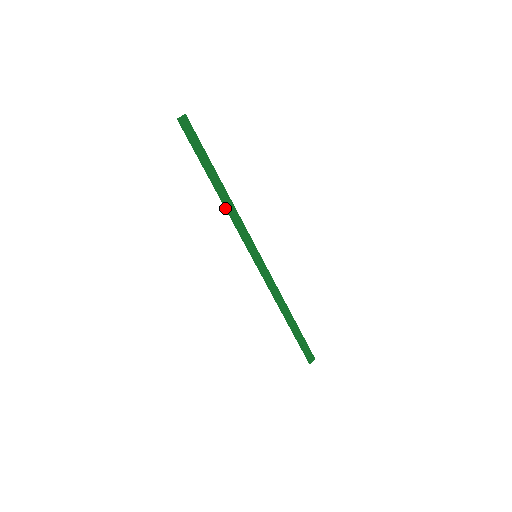
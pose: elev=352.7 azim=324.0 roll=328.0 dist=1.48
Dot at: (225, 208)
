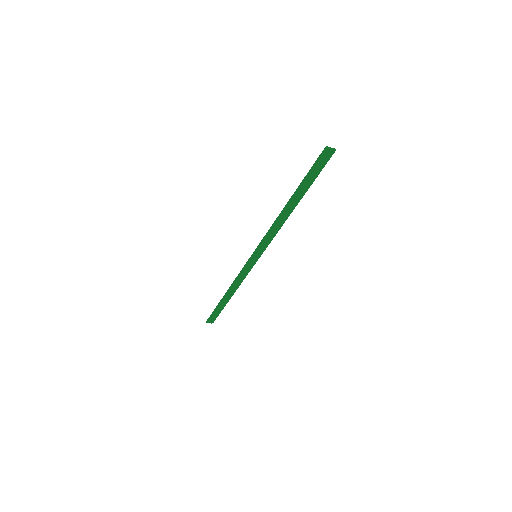
Dot at: (277, 218)
